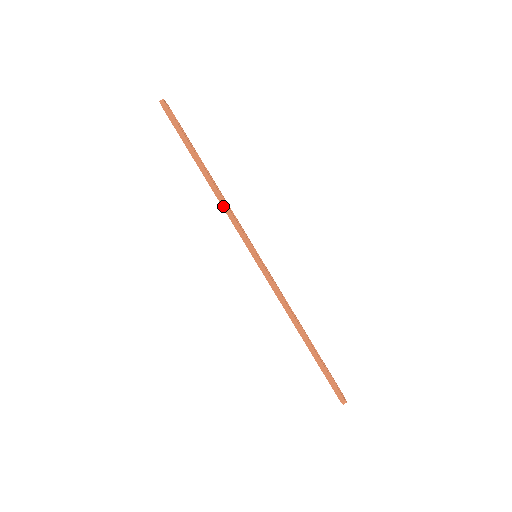
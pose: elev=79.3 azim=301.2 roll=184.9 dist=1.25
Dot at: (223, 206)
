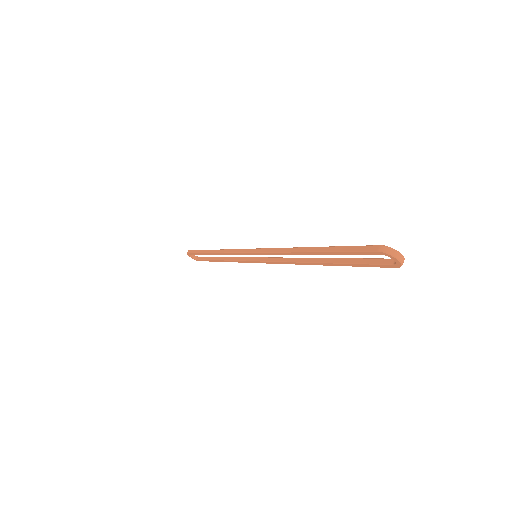
Dot at: (222, 252)
